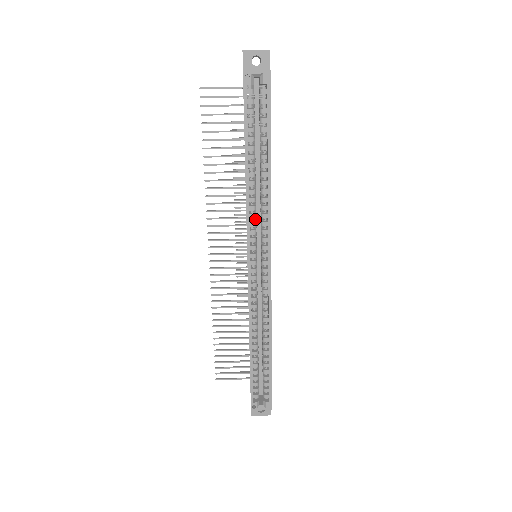
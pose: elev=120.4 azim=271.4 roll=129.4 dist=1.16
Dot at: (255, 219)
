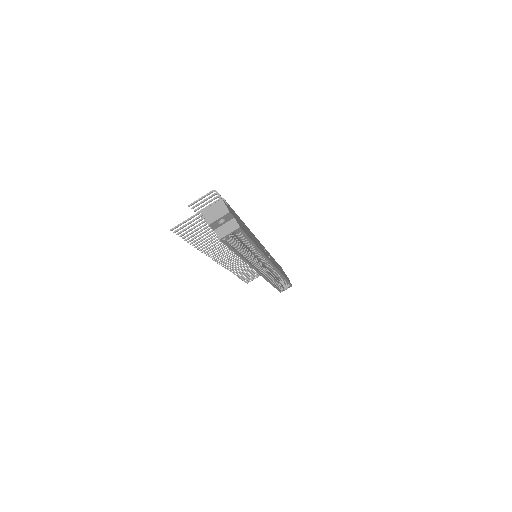
Dot at: (254, 259)
